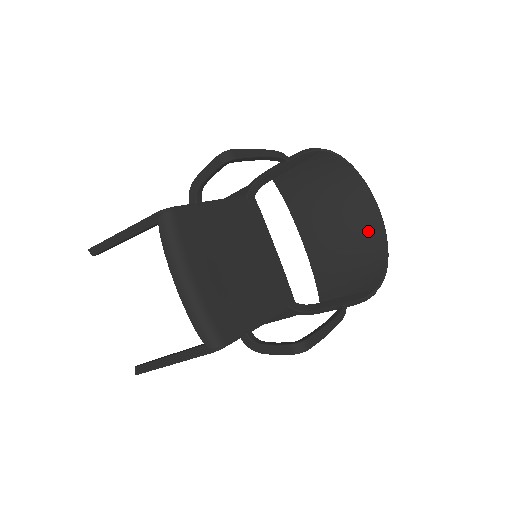
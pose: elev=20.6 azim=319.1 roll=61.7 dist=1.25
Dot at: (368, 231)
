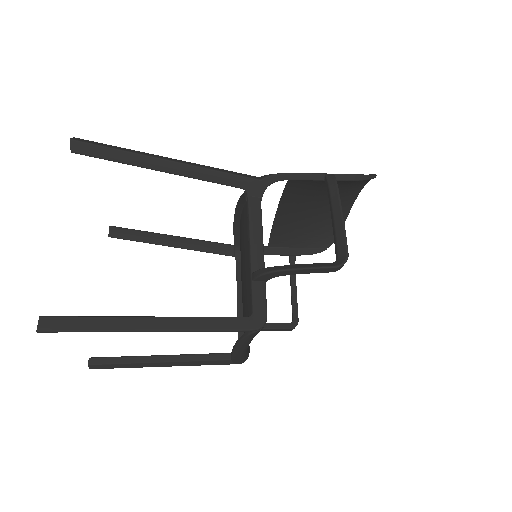
Dot at: occluded
